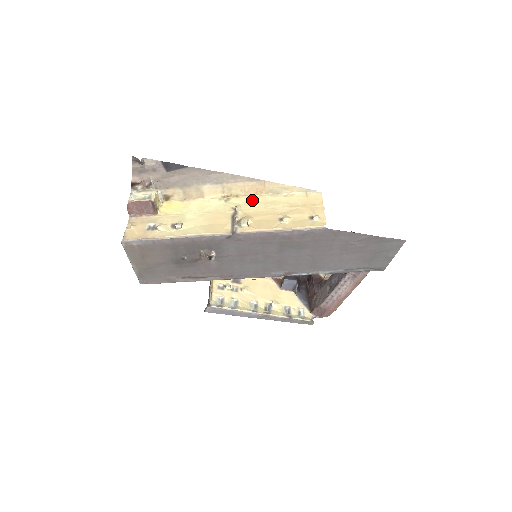
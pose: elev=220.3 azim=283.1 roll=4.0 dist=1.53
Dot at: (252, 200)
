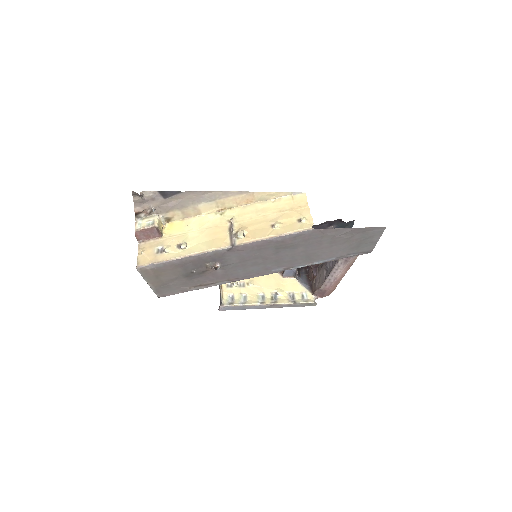
Dot at: (244, 210)
